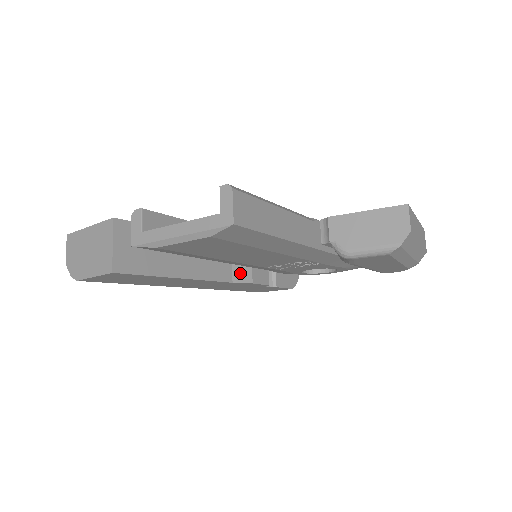
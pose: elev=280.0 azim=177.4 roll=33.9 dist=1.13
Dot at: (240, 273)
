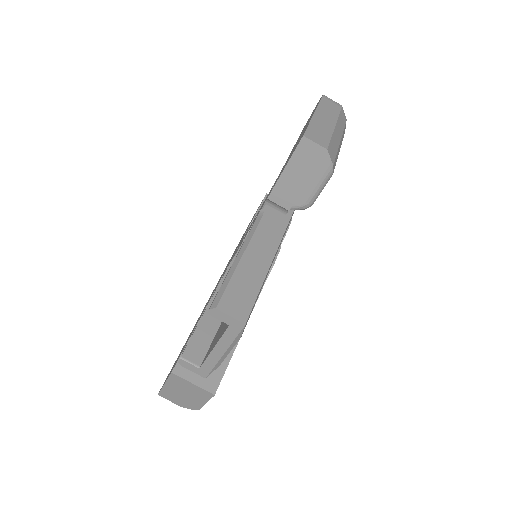
Dot at: occluded
